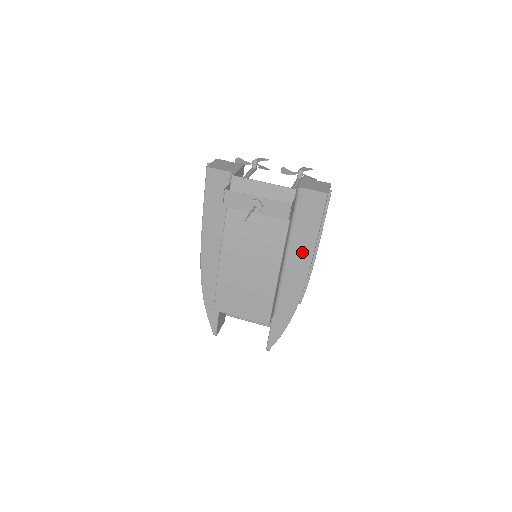
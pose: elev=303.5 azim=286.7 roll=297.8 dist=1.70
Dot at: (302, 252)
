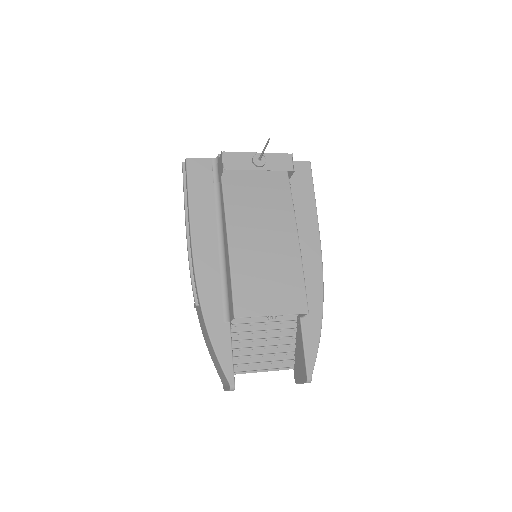
Dot at: (307, 226)
